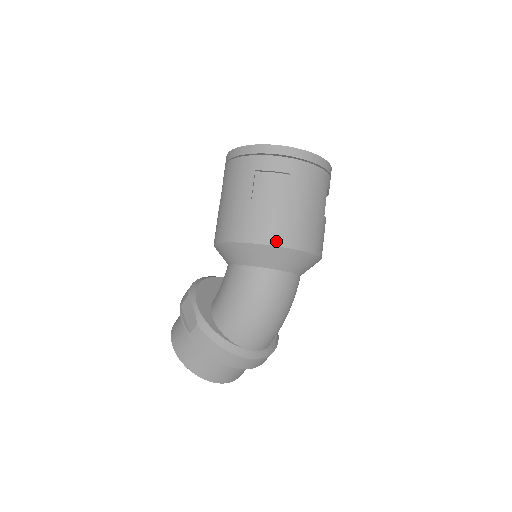
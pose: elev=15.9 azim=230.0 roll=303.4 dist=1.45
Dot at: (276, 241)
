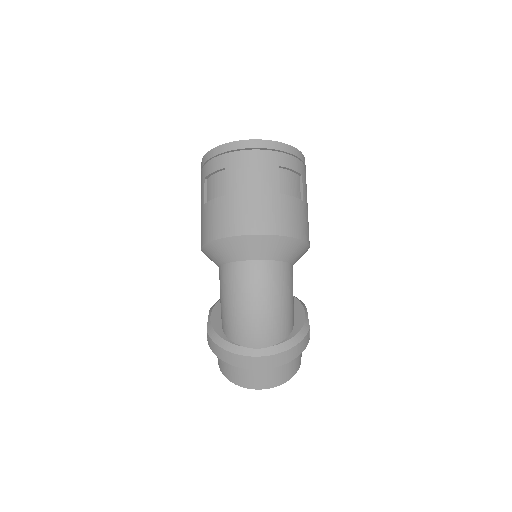
Dot at: (221, 234)
